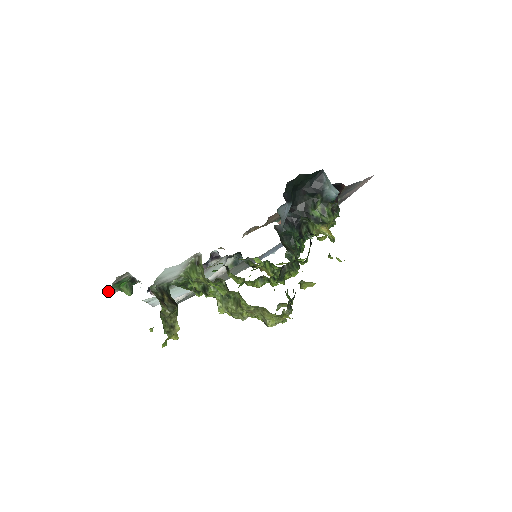
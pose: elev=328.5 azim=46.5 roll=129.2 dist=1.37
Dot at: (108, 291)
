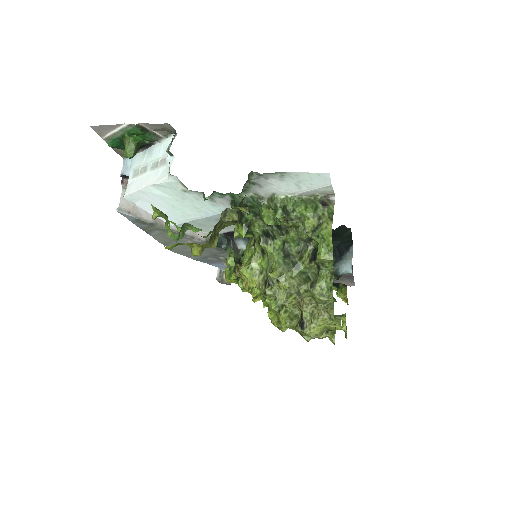
Dot at: occluded
